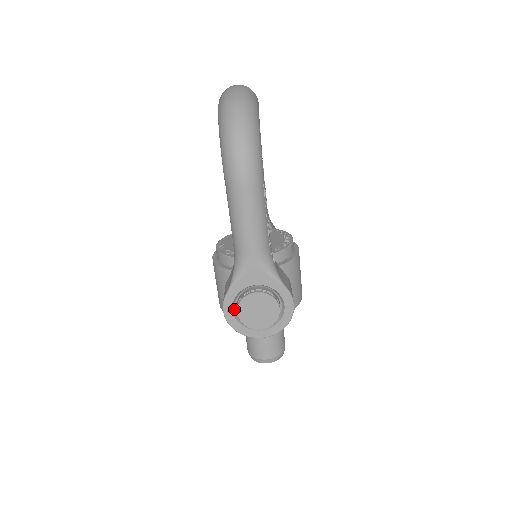
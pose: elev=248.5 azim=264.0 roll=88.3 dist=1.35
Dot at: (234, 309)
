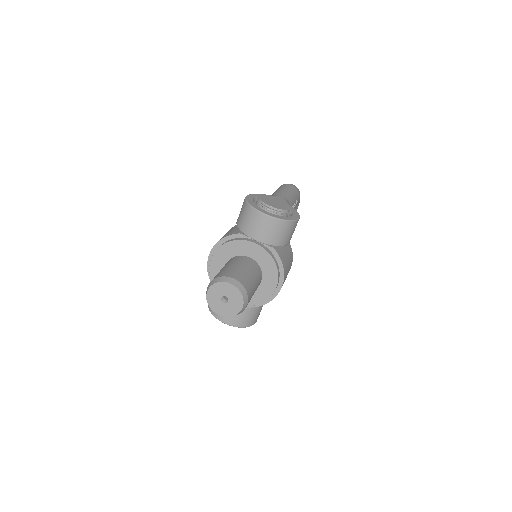
Dot at: (254, 201)
